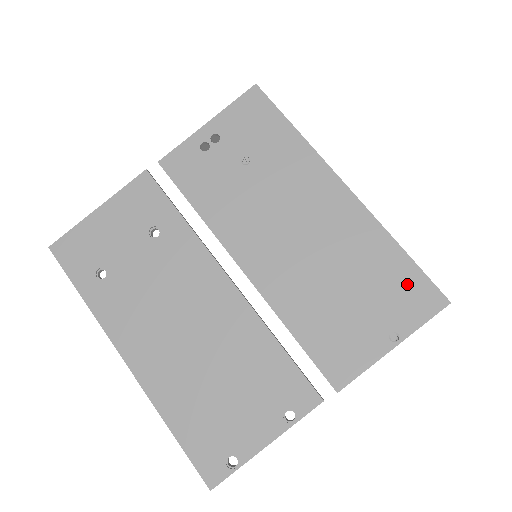
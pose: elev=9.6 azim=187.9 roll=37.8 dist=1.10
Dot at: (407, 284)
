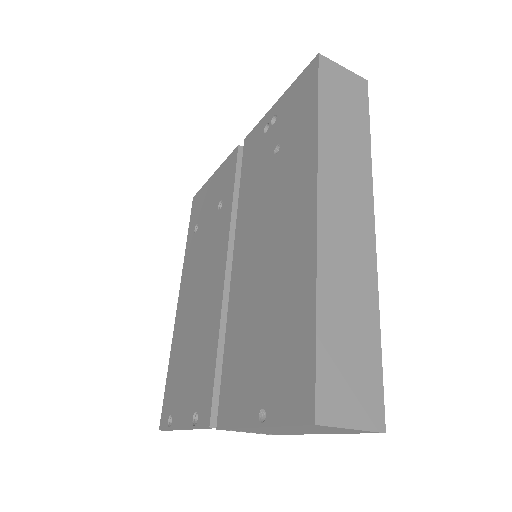
Dot at: (297, 363)
